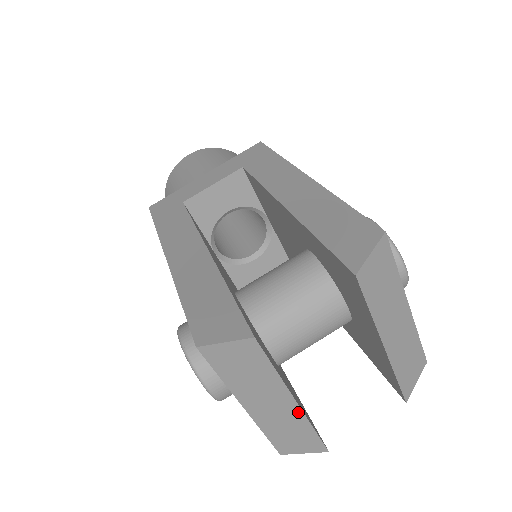
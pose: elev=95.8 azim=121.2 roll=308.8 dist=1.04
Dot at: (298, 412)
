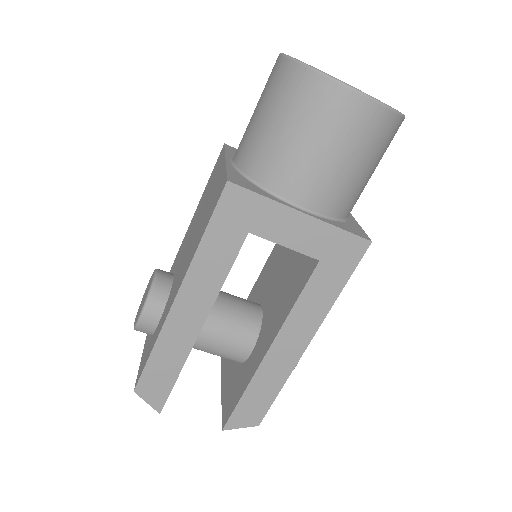
Dot at: occluded
